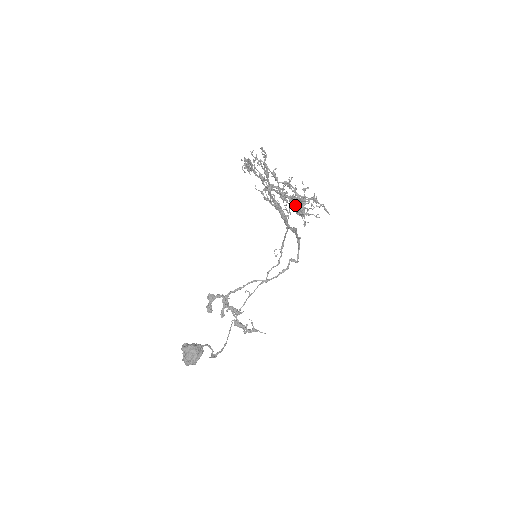
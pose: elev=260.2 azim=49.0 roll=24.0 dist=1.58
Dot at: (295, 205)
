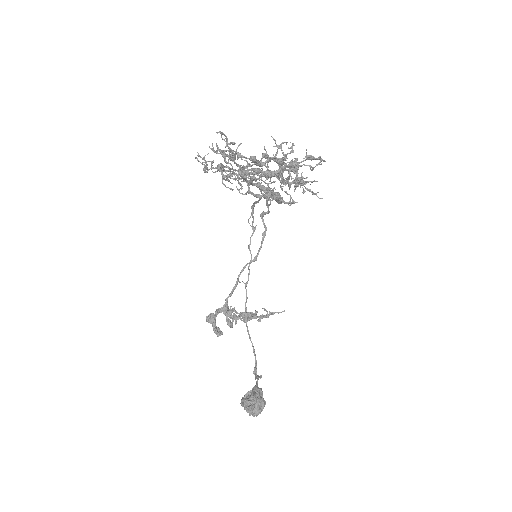
Dot at: occluded
